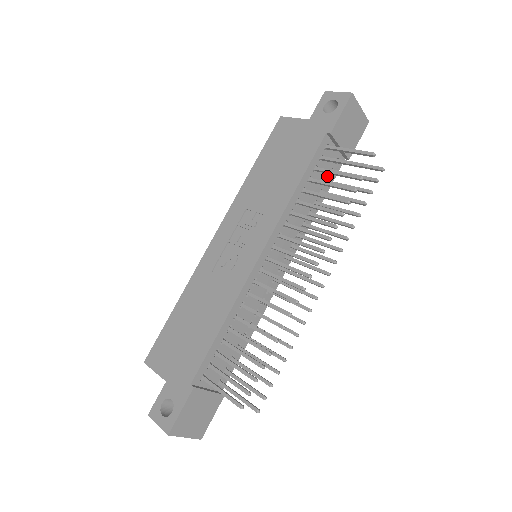
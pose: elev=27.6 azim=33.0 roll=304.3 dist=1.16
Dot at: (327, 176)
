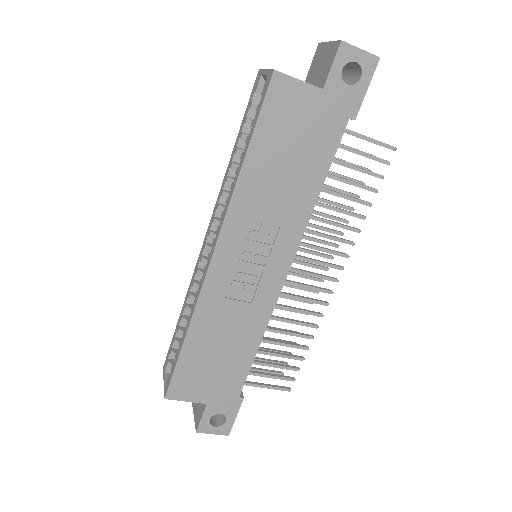
Dot at: occluded
